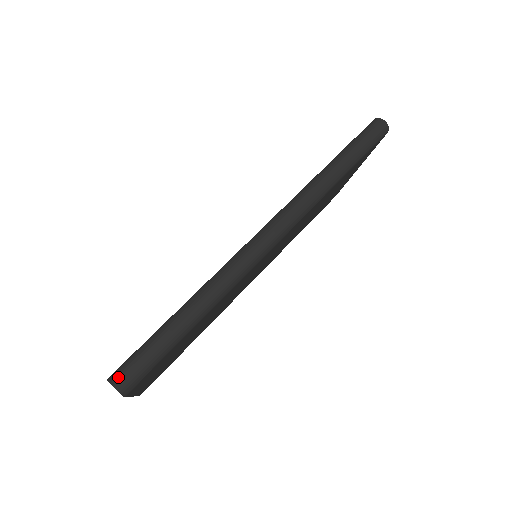
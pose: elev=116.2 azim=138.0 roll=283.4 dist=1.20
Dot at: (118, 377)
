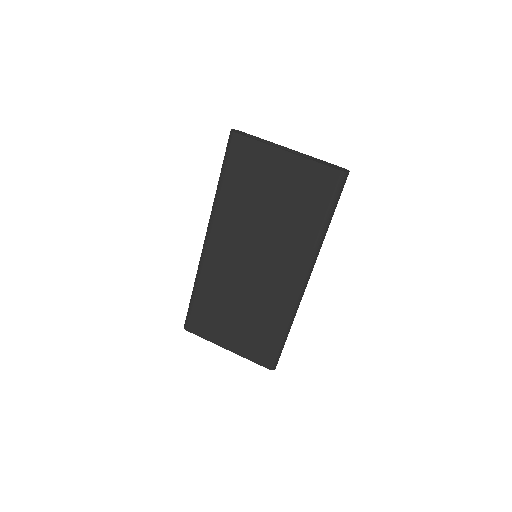
Dot at: occluded
